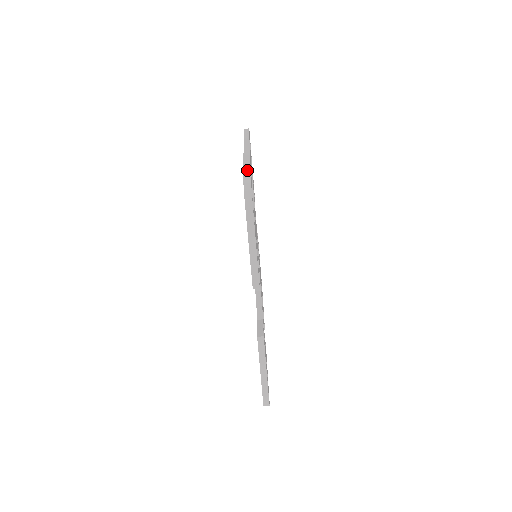
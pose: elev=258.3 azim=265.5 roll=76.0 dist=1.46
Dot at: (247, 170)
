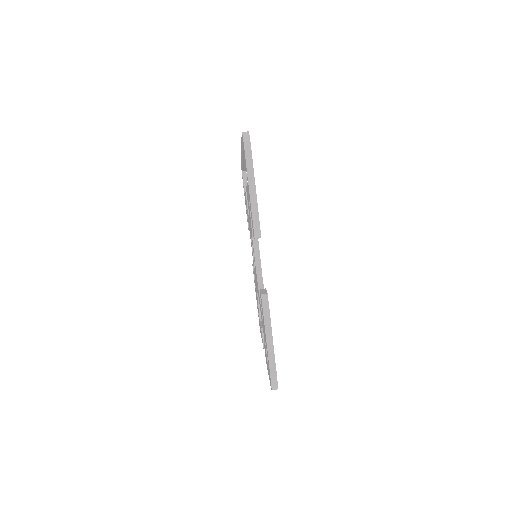
Dot at: occluded
